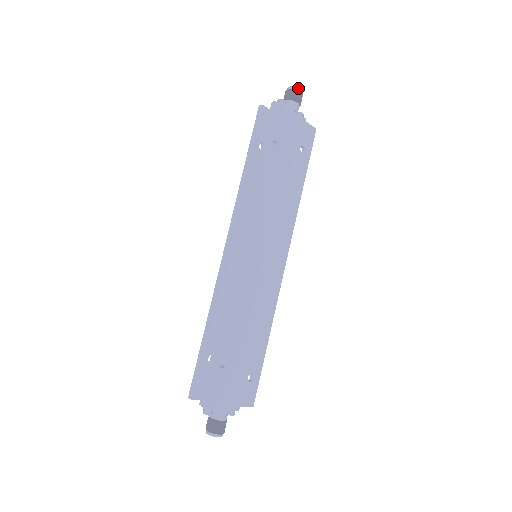
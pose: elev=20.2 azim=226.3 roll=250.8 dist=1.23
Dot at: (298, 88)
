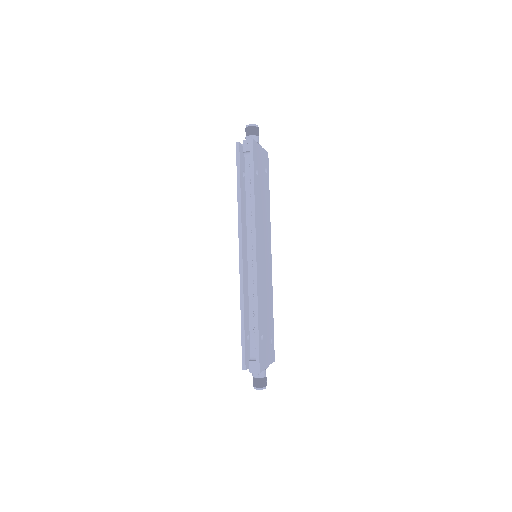
Dot at: (257, 125)
